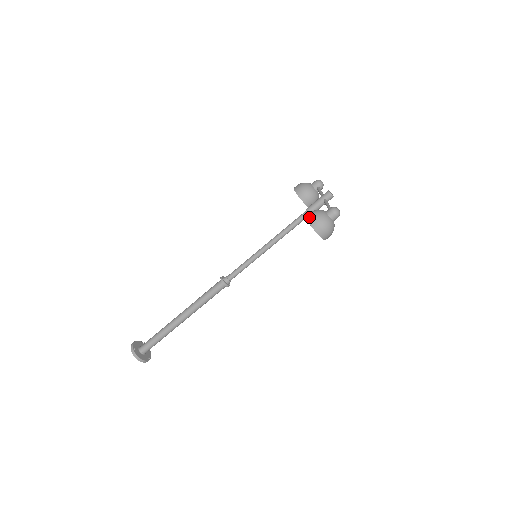
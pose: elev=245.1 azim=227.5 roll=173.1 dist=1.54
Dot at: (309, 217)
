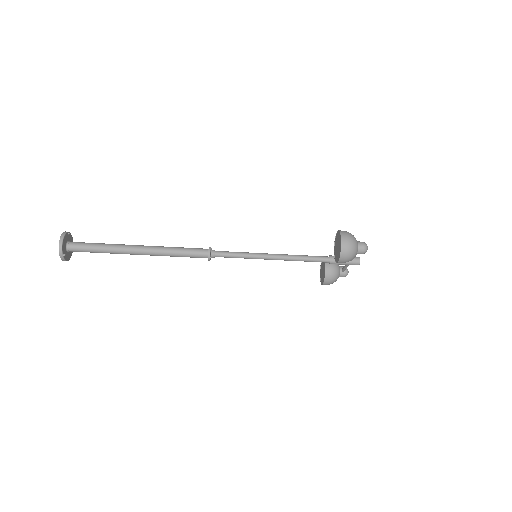
Dot at: occluded
